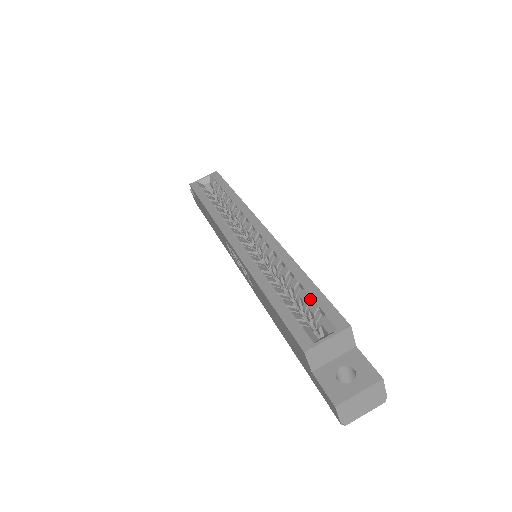
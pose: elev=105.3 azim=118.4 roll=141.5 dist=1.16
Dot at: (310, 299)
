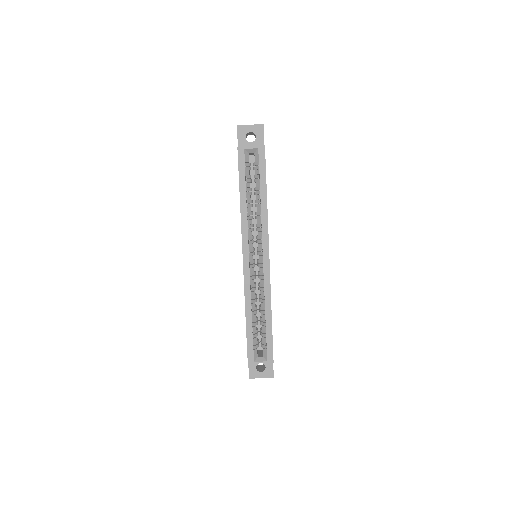
Dot at: (266, 332)
